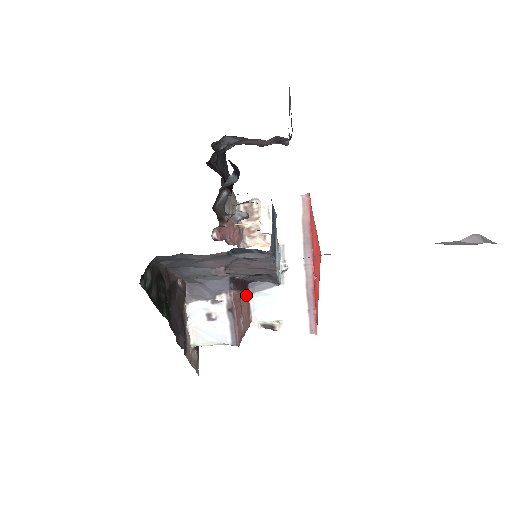
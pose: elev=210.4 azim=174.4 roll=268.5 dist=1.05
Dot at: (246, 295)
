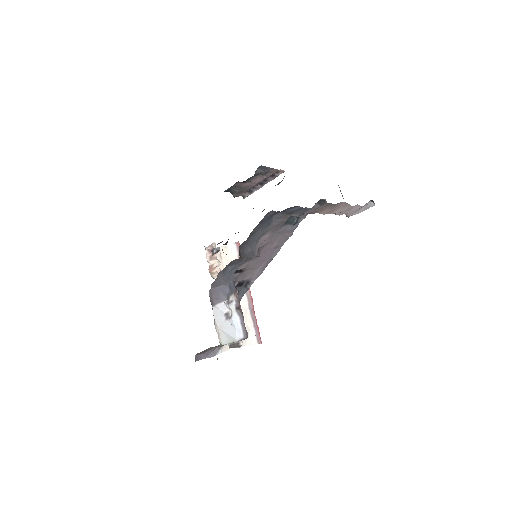
Dot at: occluded
